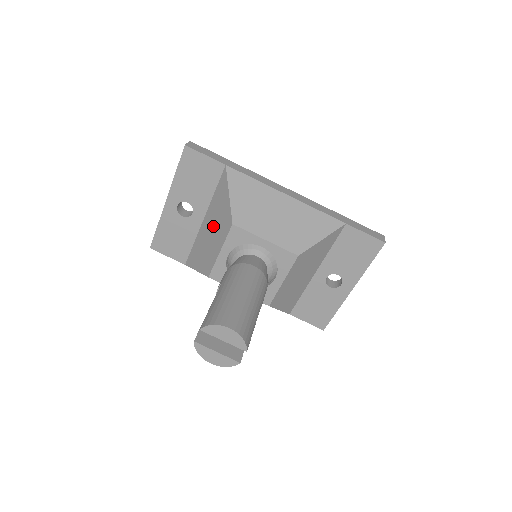
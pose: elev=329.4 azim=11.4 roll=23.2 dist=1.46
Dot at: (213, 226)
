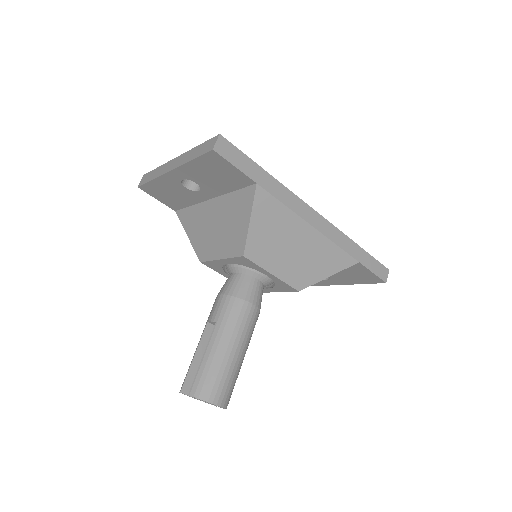
Dot at: (220, 224)
